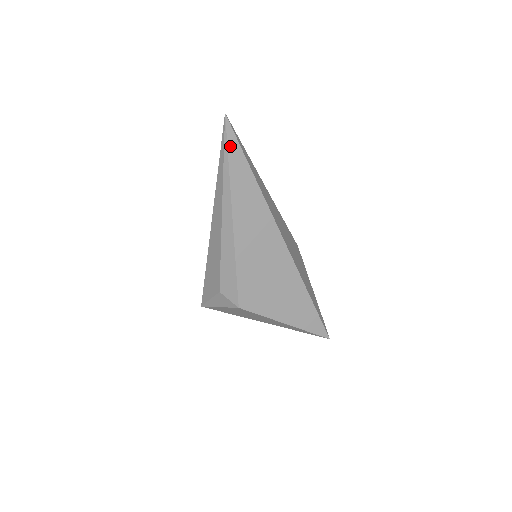
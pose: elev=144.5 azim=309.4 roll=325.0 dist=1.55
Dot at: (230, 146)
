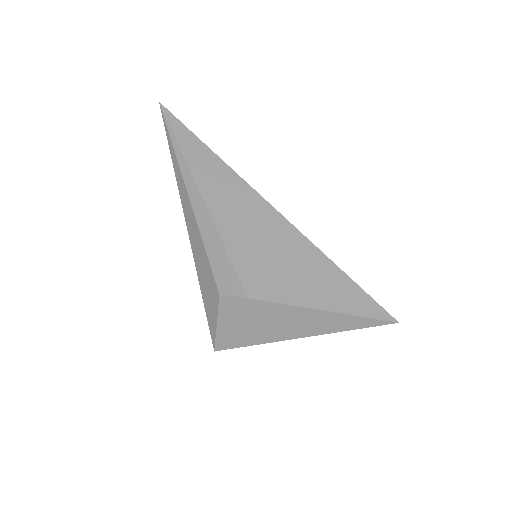
Dot at: (173, 127)
